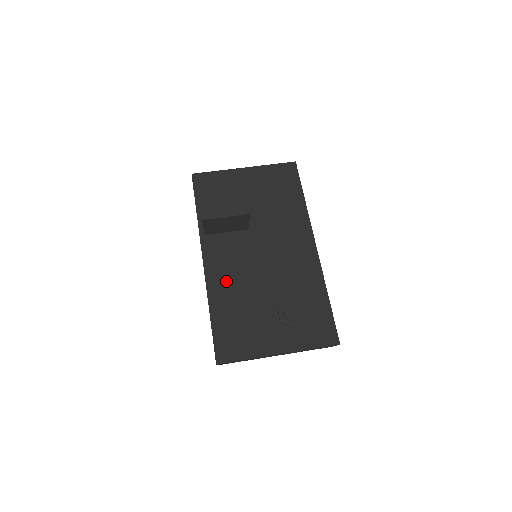
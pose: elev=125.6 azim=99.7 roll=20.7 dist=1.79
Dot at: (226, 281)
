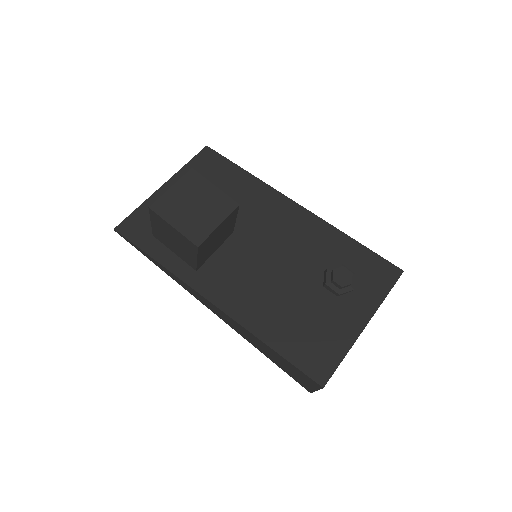
Dot at: (252, 302)
